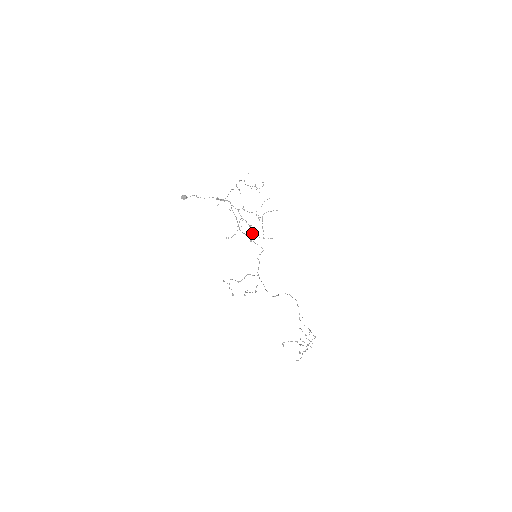
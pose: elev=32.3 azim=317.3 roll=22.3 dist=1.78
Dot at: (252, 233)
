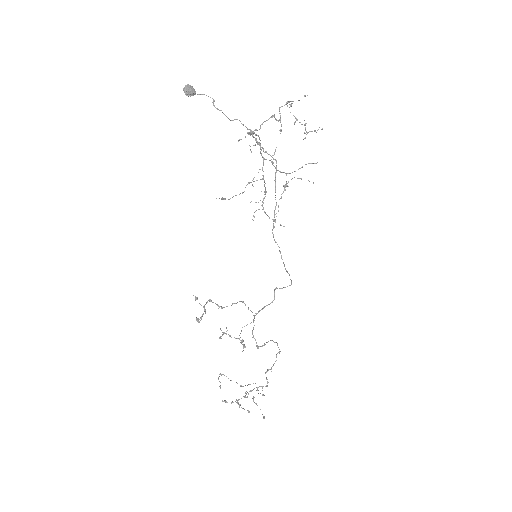
Dot at: (262, 204)
